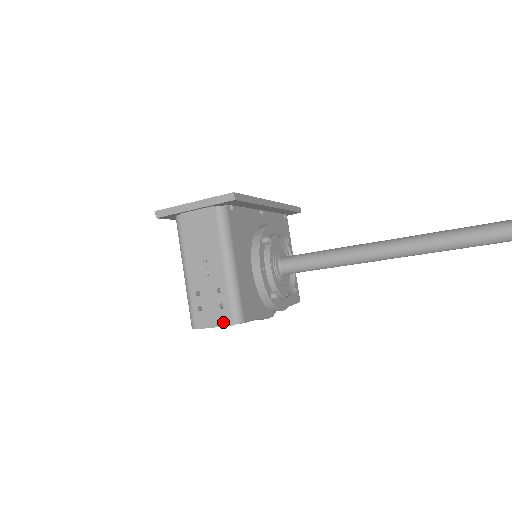
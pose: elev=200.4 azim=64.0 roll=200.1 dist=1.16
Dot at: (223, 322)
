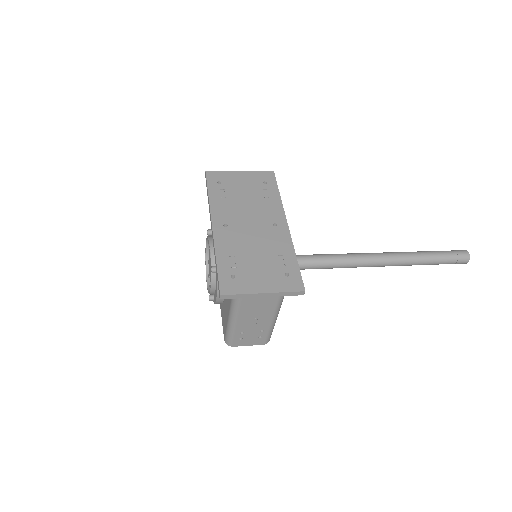
Dot at: (258, 344)
